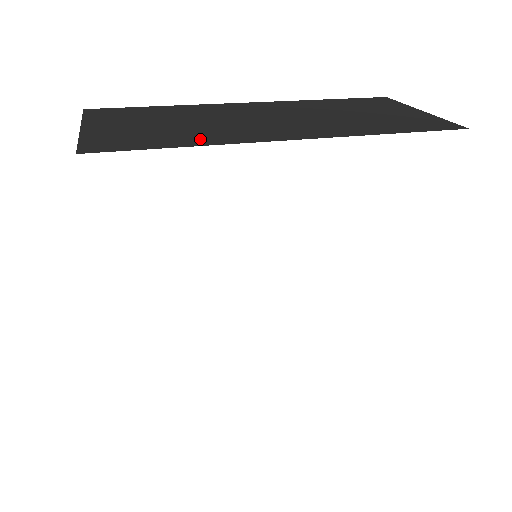
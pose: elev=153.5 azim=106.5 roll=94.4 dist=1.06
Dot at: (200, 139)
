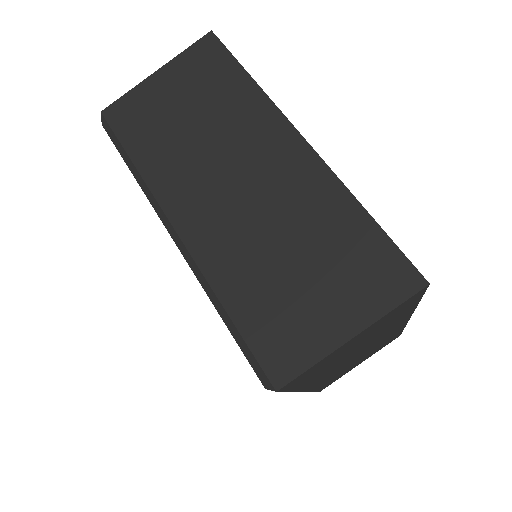
Dot at: occluded
